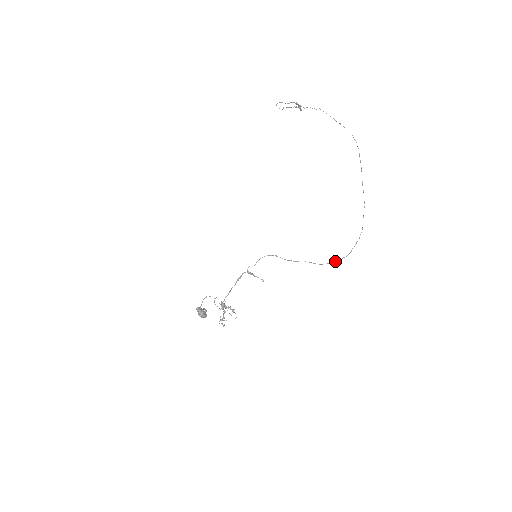
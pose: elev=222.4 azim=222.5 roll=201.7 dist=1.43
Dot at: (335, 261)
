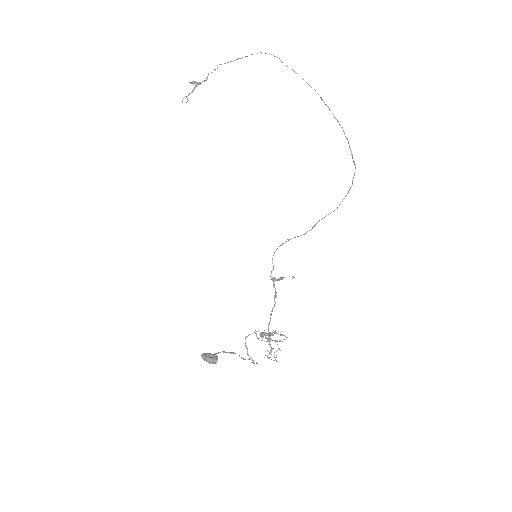
Dot at: occluded
